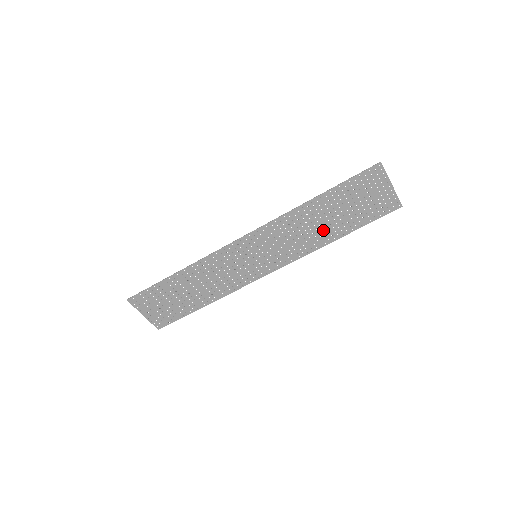
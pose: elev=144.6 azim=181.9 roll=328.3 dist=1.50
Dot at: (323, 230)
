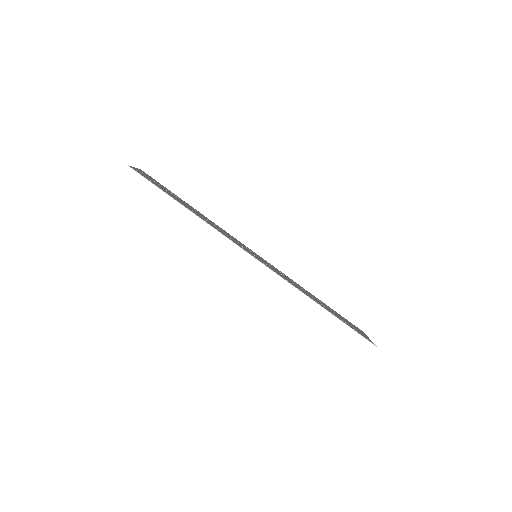
Dot at: occluded
